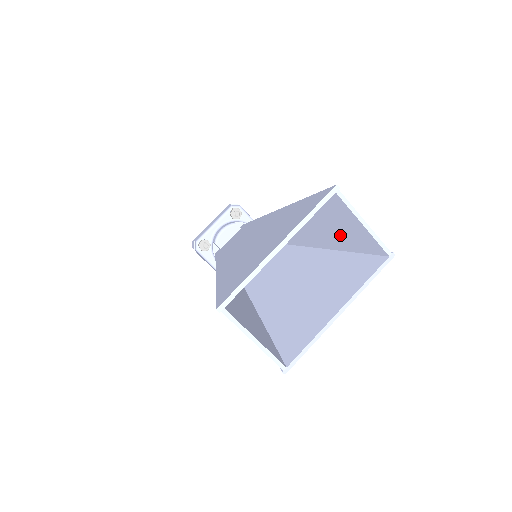
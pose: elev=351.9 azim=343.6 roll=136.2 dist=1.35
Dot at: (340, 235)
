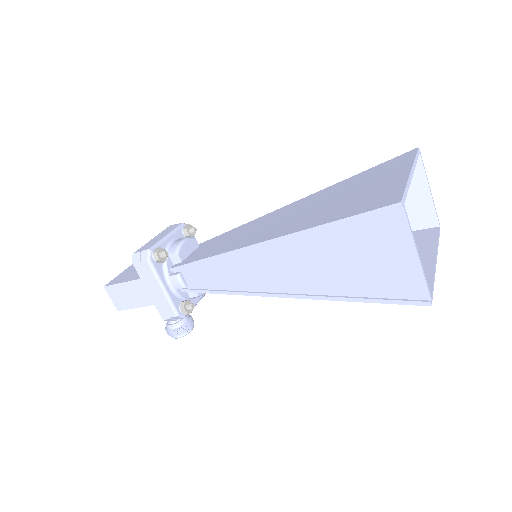
Dot at: occluded
